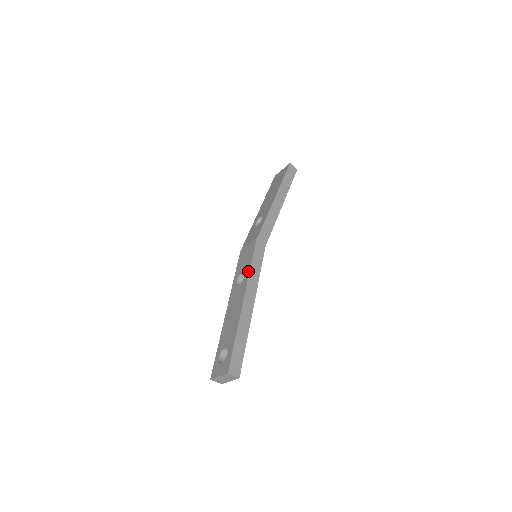
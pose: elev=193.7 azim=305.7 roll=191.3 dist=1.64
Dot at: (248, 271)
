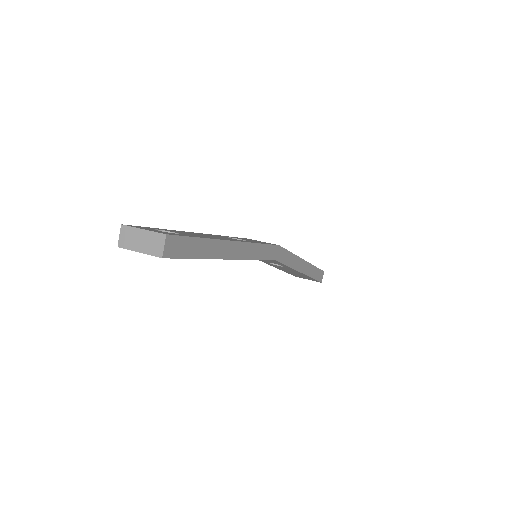
Dot at: (256, 242)
